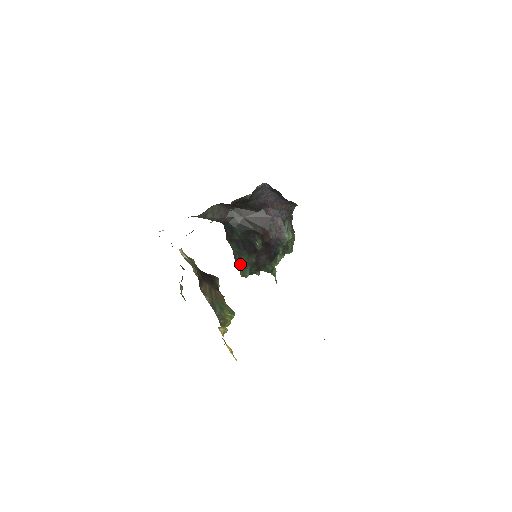
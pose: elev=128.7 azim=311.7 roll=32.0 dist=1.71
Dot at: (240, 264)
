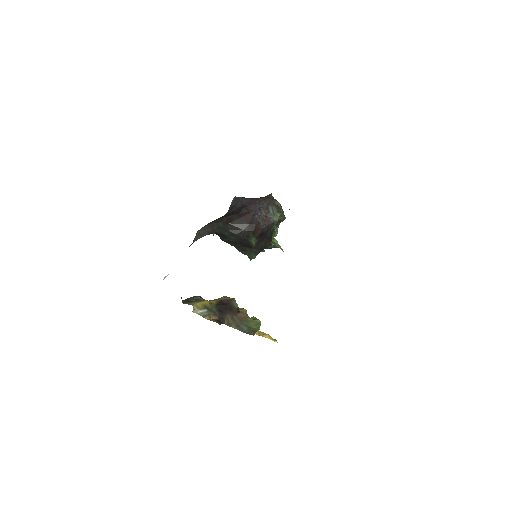
Dot at: (244, 253)
